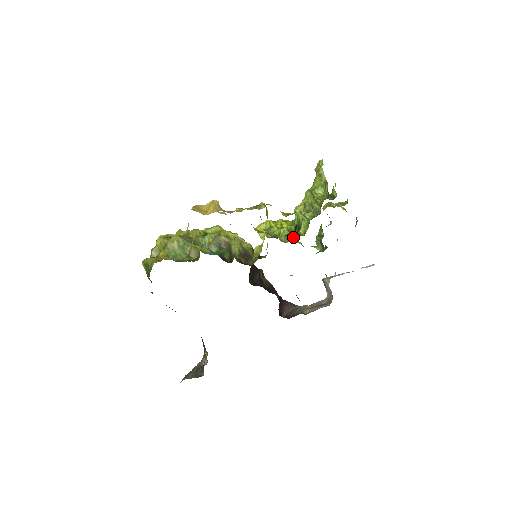
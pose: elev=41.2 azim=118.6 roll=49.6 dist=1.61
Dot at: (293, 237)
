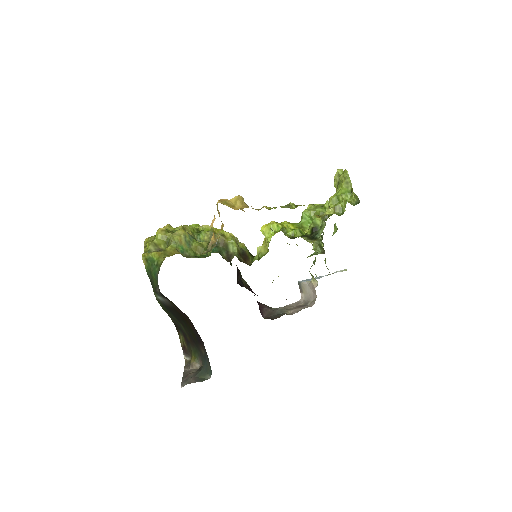
Dot at: (316, 238)
